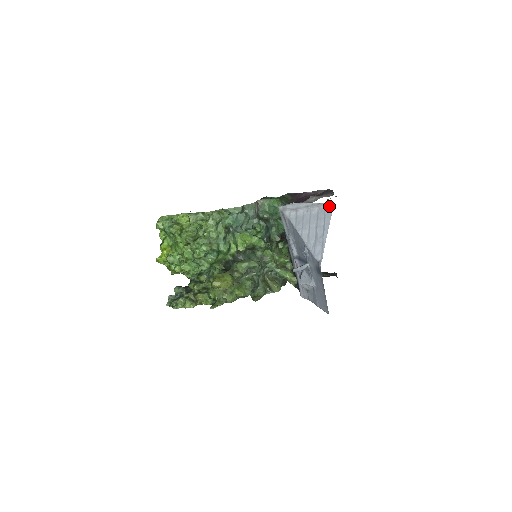
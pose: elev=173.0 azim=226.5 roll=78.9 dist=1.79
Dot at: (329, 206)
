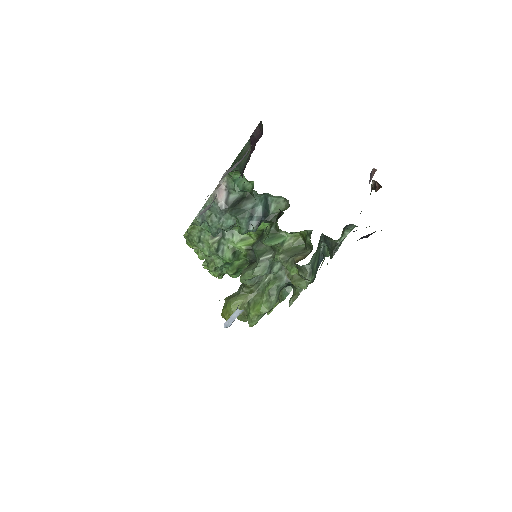
Dot at: occluded
